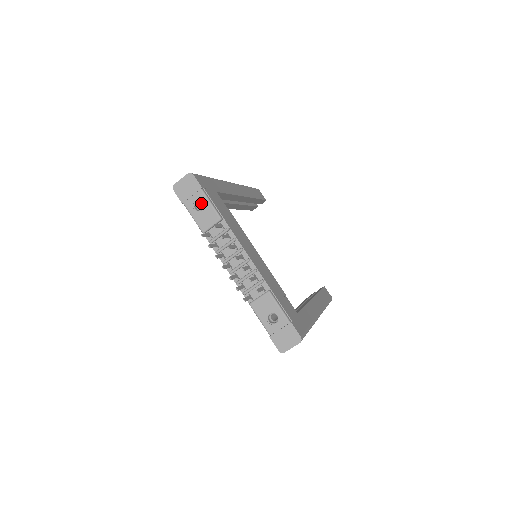
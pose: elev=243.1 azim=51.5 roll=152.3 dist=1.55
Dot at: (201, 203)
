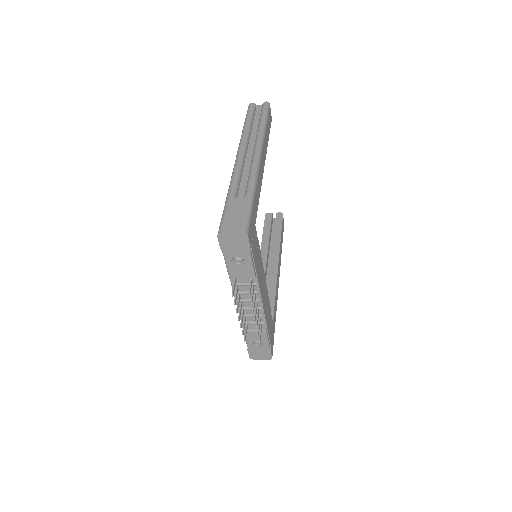
Dot at: occluded
